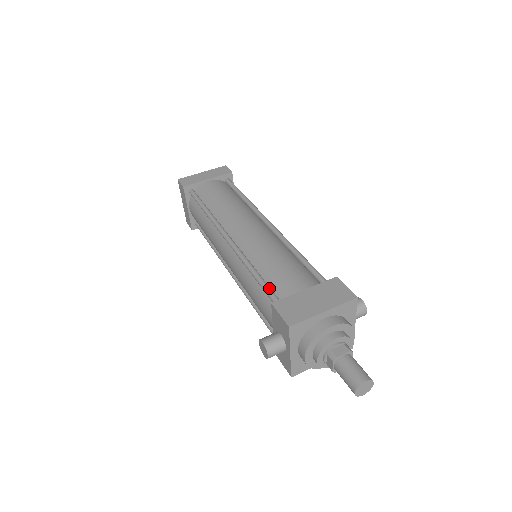
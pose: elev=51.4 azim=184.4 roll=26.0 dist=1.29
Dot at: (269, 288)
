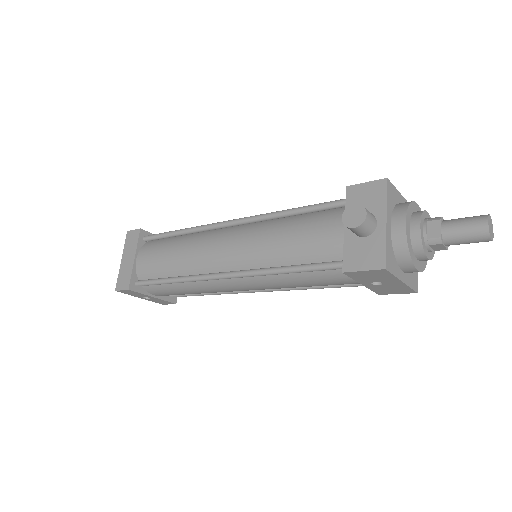
Dot at: (324, 203)
